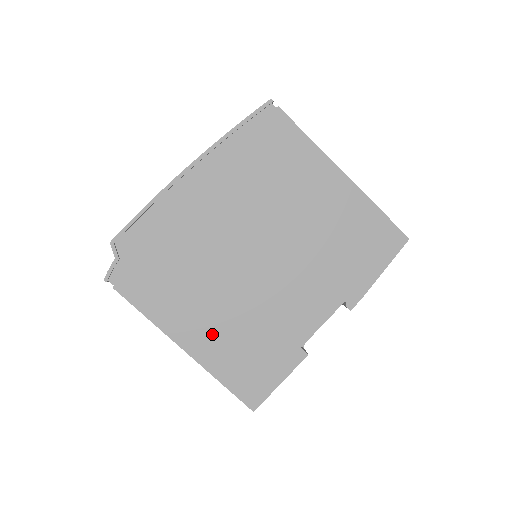
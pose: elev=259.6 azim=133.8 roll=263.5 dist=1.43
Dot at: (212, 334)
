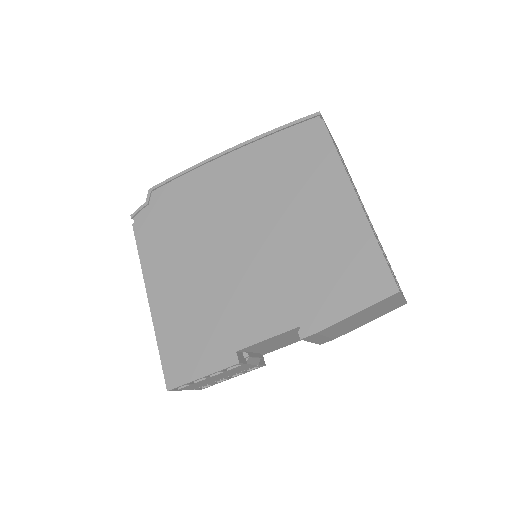
Dot at: (174, 297)
